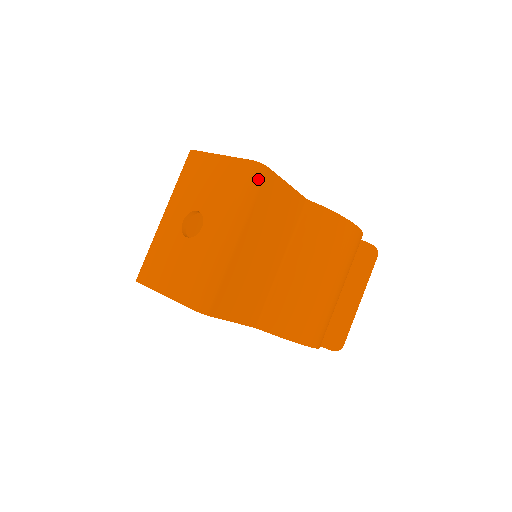
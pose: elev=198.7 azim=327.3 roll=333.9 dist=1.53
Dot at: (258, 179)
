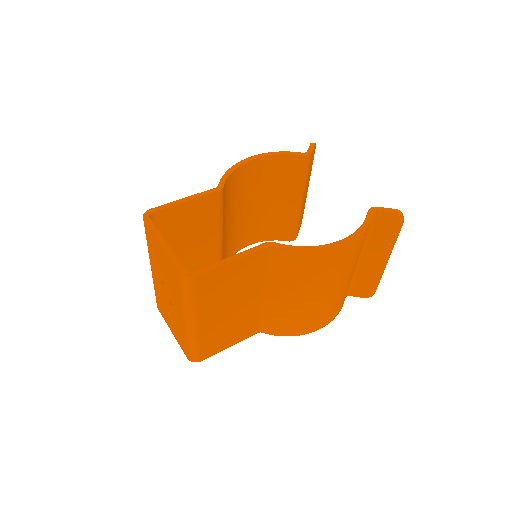
Dot at: (191, 287)
